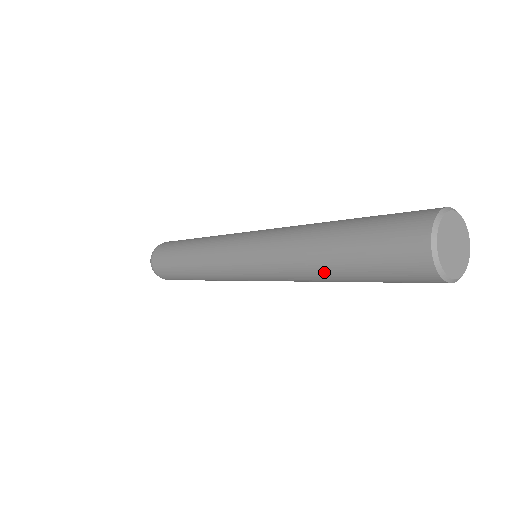
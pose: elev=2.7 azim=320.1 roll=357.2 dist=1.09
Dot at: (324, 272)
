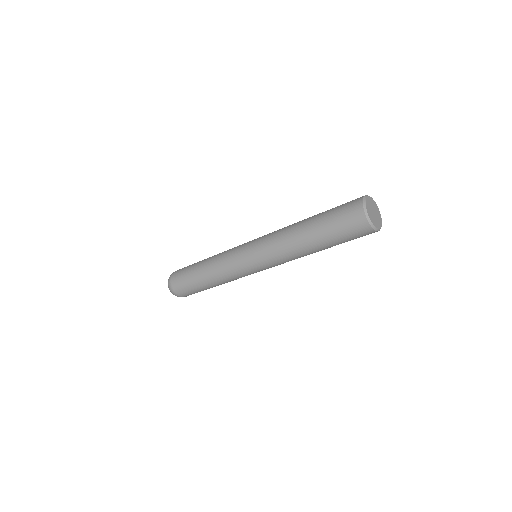
Dot at: (315, 252)
